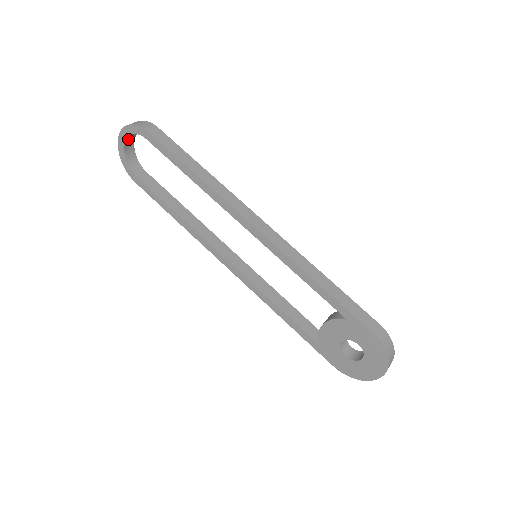
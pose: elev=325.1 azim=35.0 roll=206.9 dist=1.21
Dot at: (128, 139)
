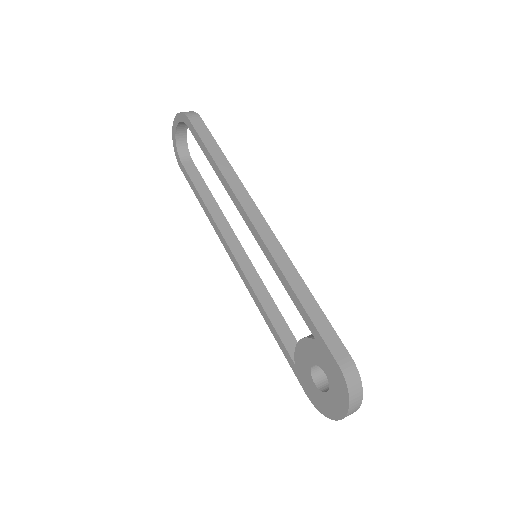
Dot at: (180, 127)
